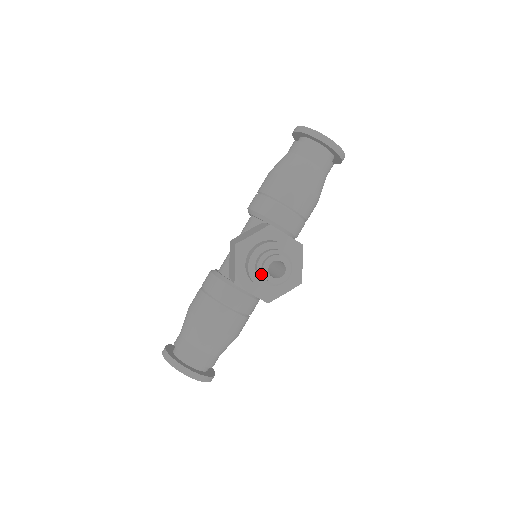
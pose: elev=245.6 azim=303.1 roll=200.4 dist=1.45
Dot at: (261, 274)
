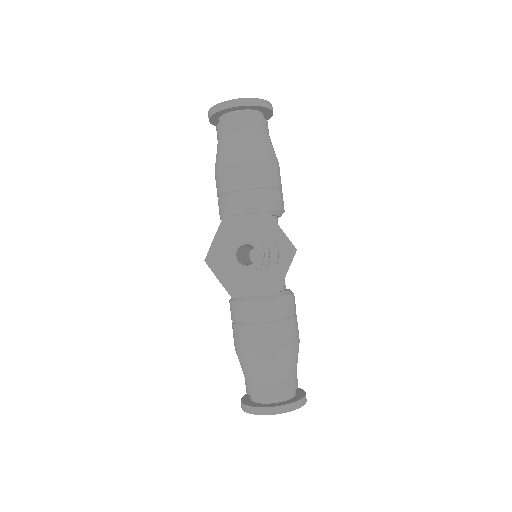
Dot at: (238, 271)
